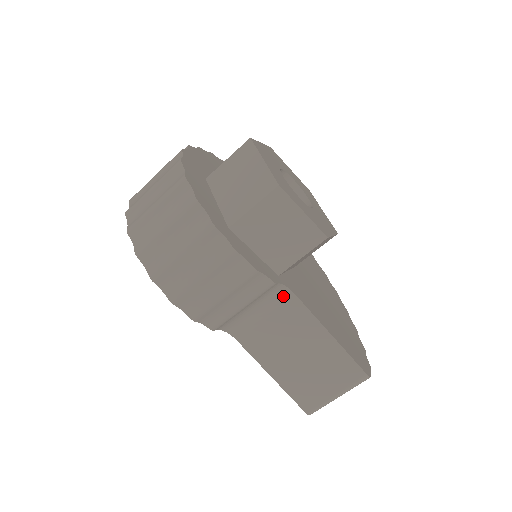
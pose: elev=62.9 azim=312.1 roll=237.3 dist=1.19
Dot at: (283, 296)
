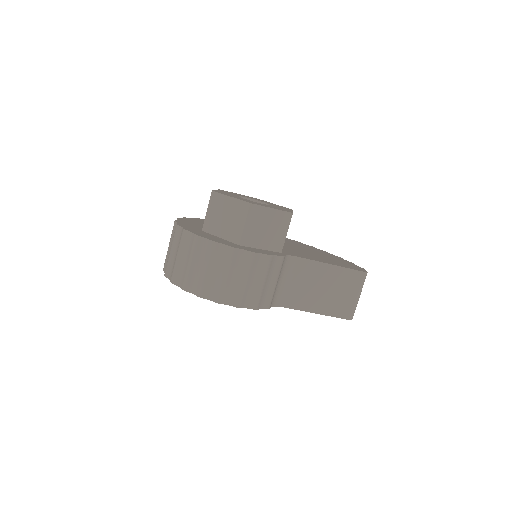
Dot at: (291, 262)
